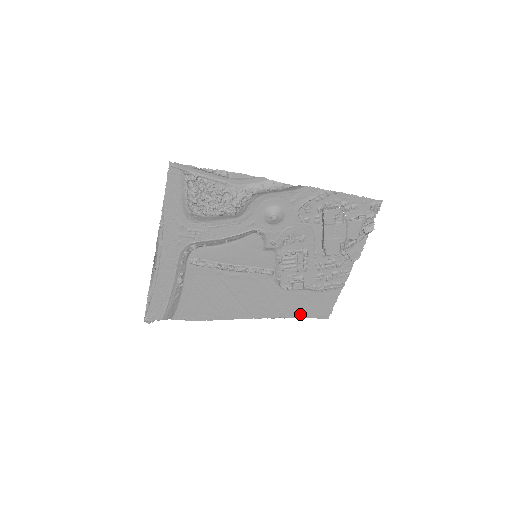
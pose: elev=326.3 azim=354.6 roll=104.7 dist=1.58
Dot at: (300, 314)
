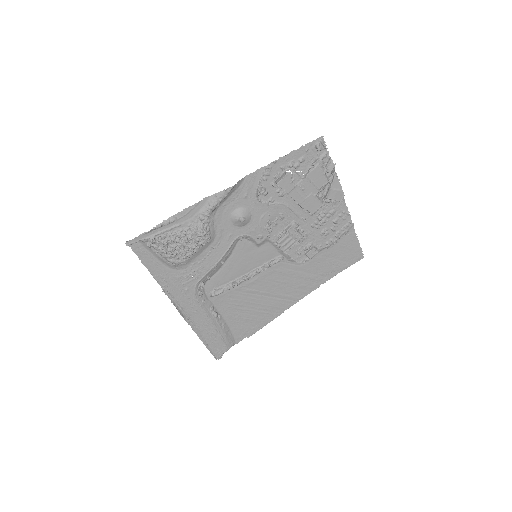
Dot at: (336, 271)
